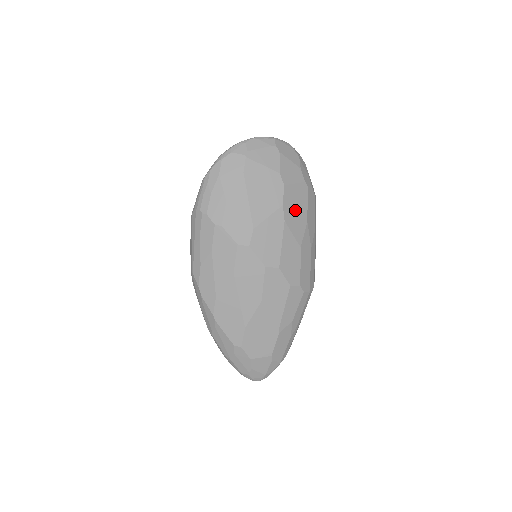
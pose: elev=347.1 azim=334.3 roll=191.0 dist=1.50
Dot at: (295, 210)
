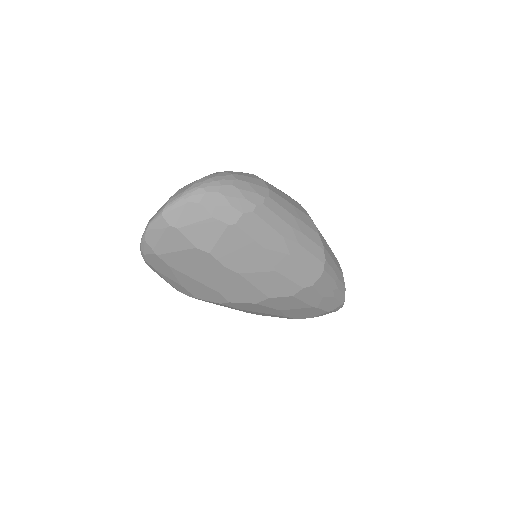
Dot at: (241, 255)
